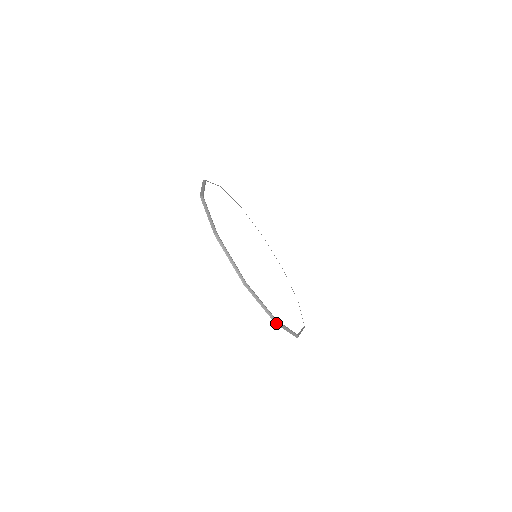
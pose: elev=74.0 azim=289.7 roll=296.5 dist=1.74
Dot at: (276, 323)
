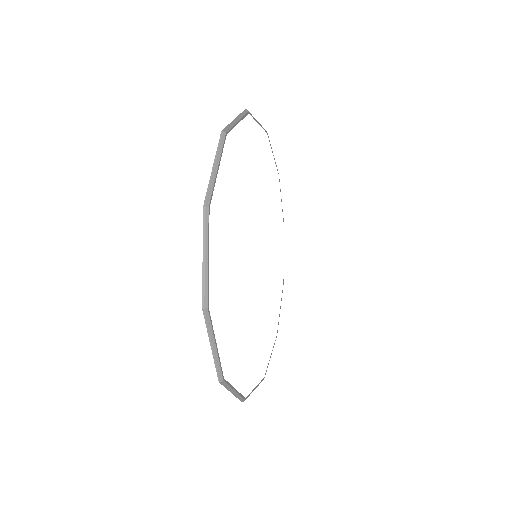
Dot at: occluded
